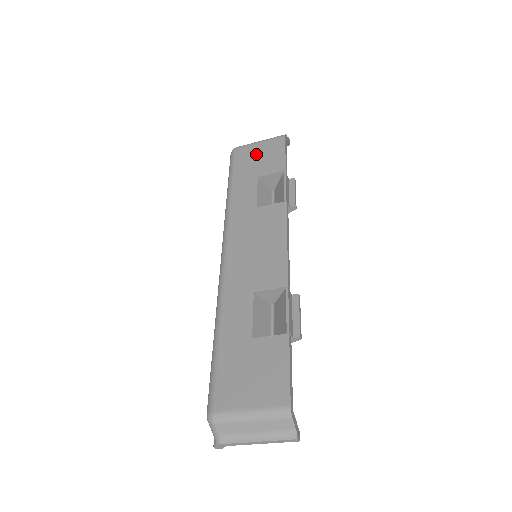
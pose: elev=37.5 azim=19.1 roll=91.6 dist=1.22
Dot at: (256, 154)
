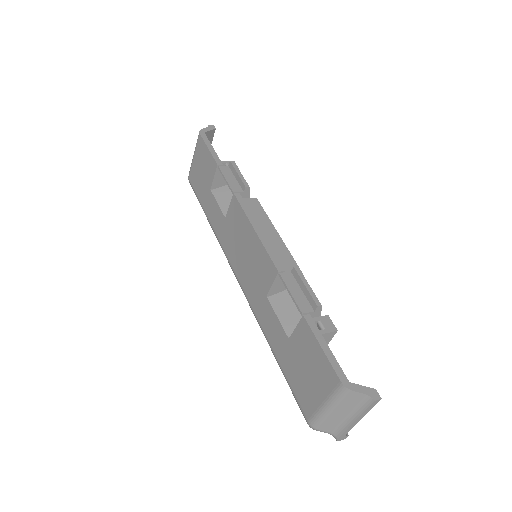
Dot at: (198, 170)
